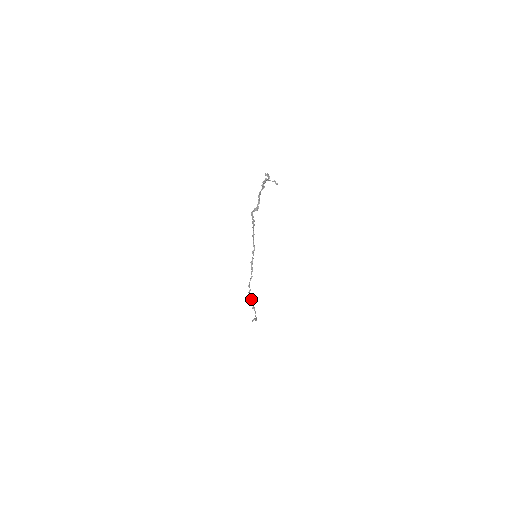
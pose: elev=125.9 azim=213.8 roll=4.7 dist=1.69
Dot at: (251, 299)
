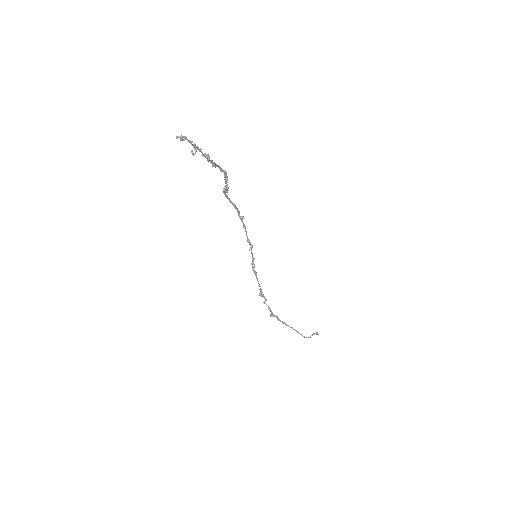
Dot at: (271, 312)
